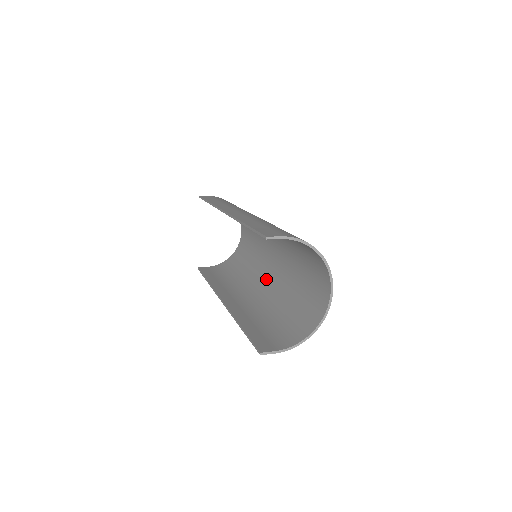
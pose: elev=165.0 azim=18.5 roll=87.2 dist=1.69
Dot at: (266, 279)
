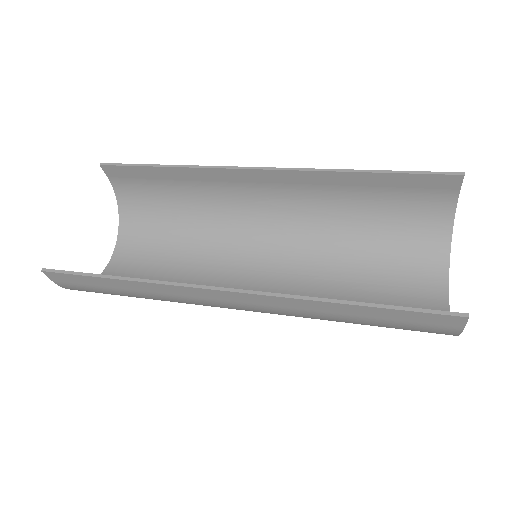
Dot at: occluded
